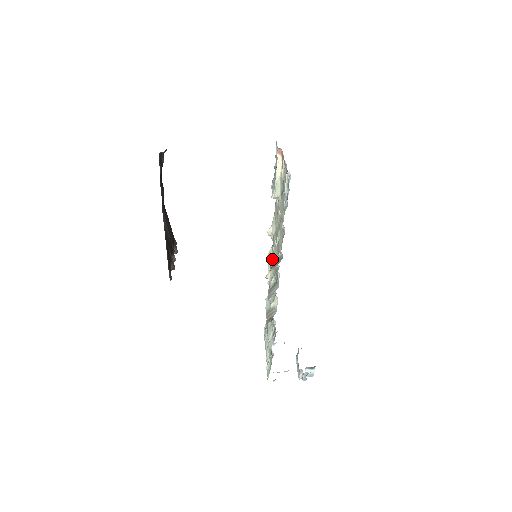
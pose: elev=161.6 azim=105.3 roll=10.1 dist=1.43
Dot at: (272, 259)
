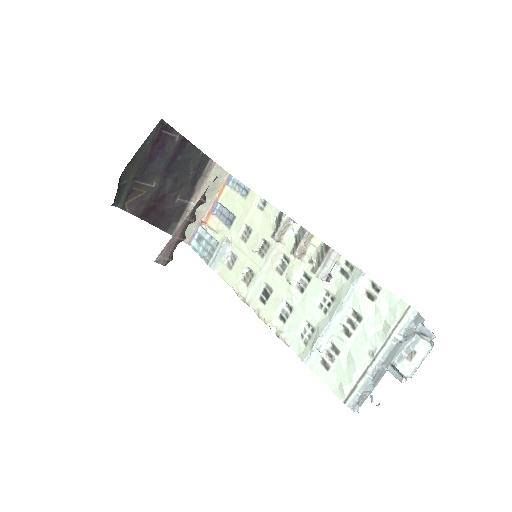
Dot at: (267, 305)
